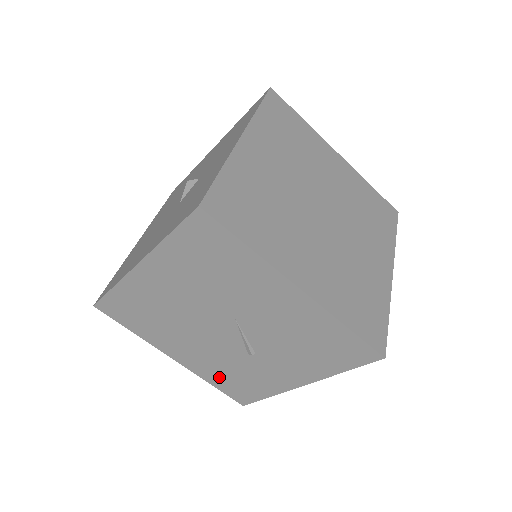
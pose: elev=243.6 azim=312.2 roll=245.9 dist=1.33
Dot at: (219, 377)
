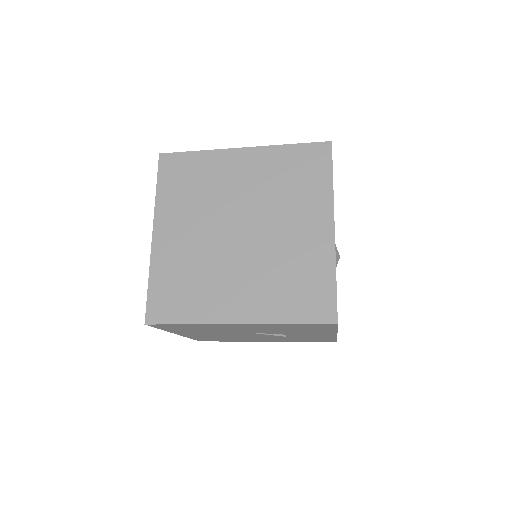
Dot at: (298, 340)
